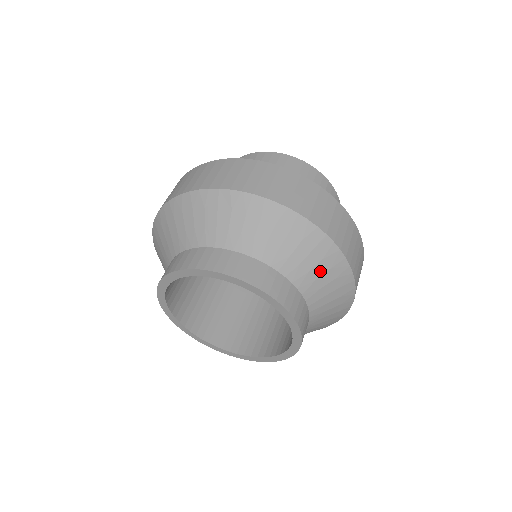
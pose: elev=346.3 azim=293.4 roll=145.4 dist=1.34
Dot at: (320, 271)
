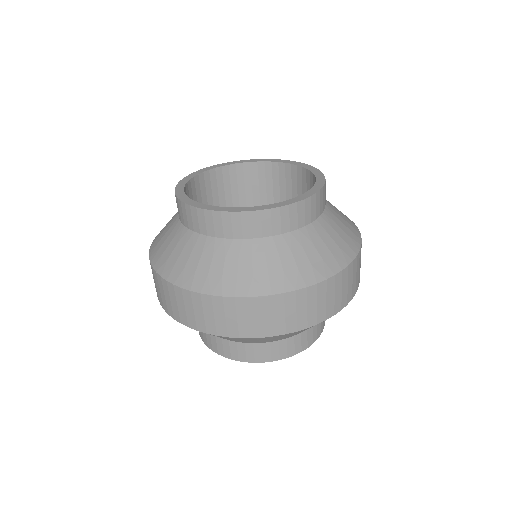
Dot at: occluded
